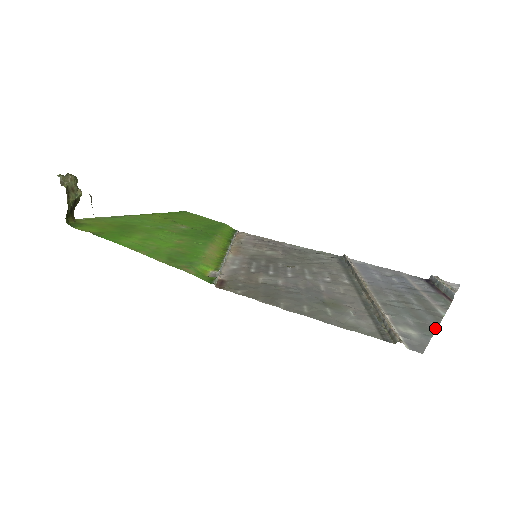
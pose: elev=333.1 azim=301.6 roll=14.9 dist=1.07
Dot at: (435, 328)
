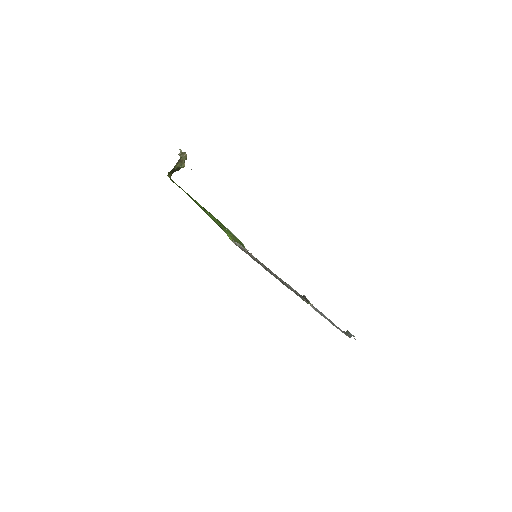
Dot at: occluded
